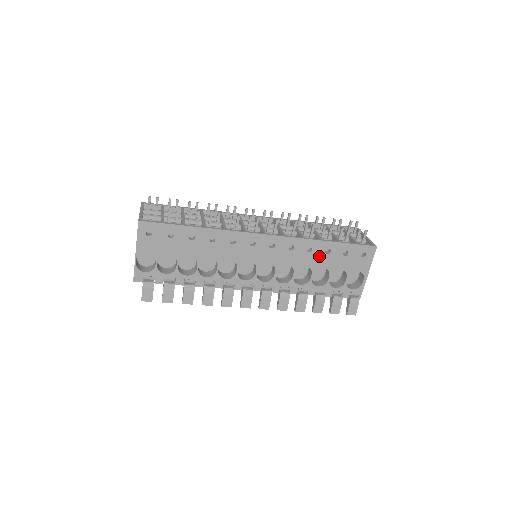
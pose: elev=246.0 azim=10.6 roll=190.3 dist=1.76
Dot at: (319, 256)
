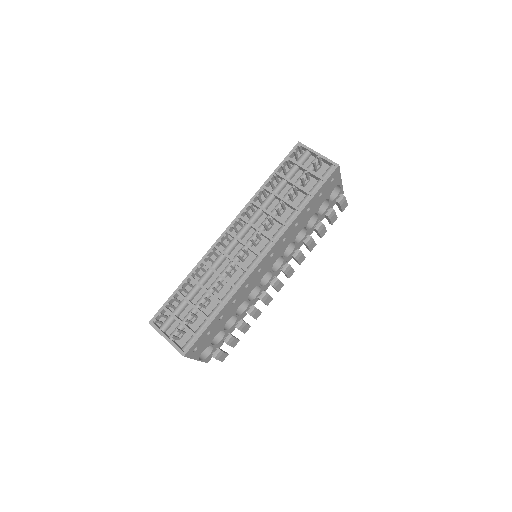
Dot at: (304, 218)
